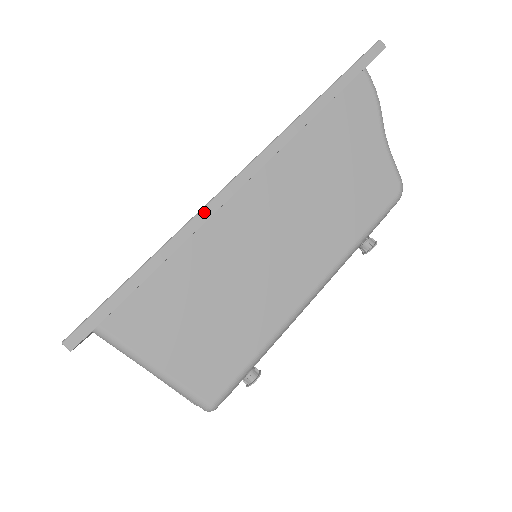
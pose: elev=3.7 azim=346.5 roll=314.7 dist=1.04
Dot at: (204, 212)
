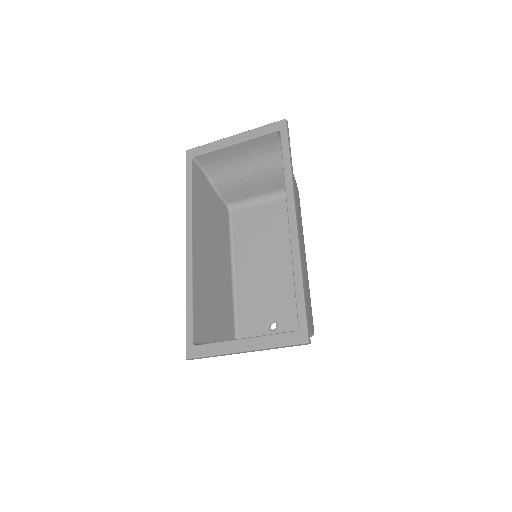
Dot at: (299, 245)
